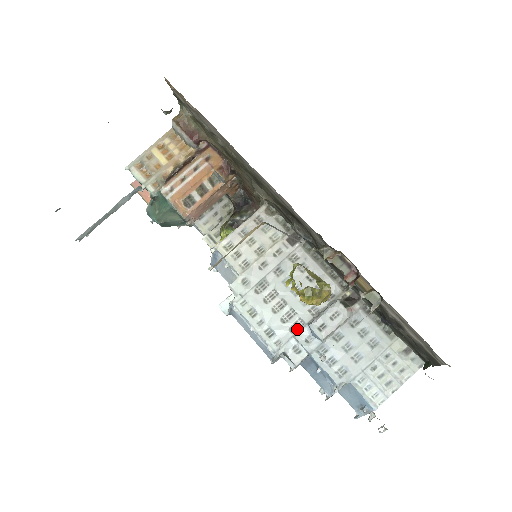
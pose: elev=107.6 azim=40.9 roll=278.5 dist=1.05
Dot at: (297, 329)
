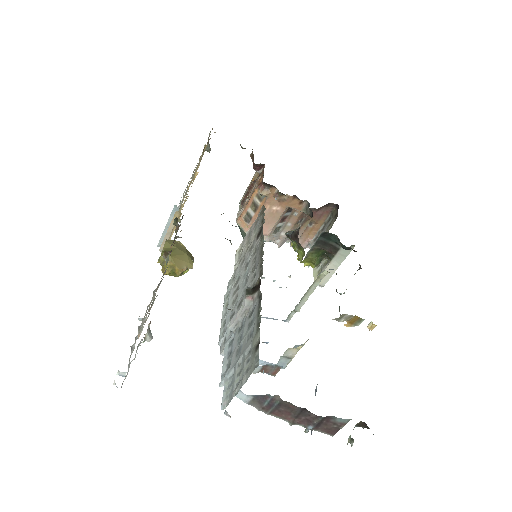
Dot at: occluded
